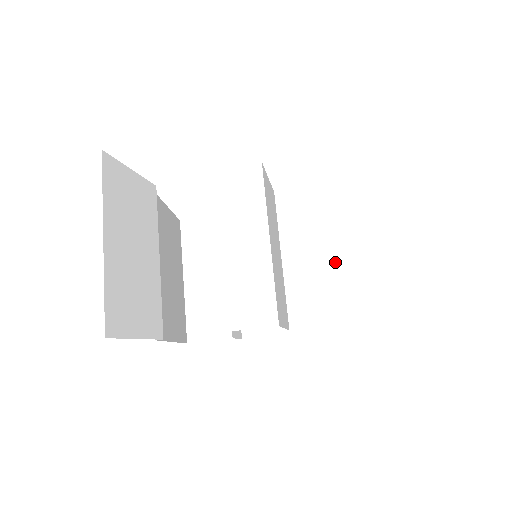
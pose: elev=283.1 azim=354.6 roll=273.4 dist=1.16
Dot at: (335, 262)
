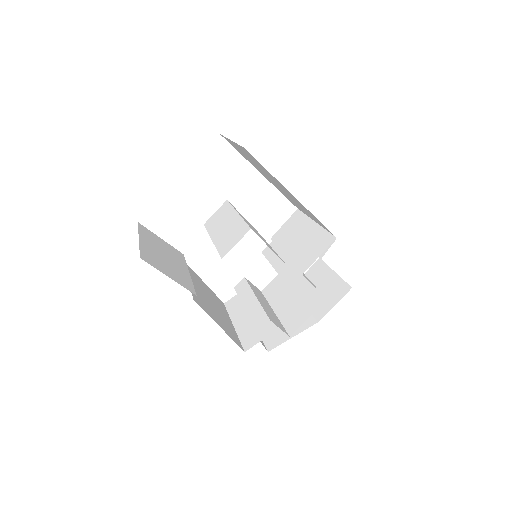
Dot at: (309, 232)
